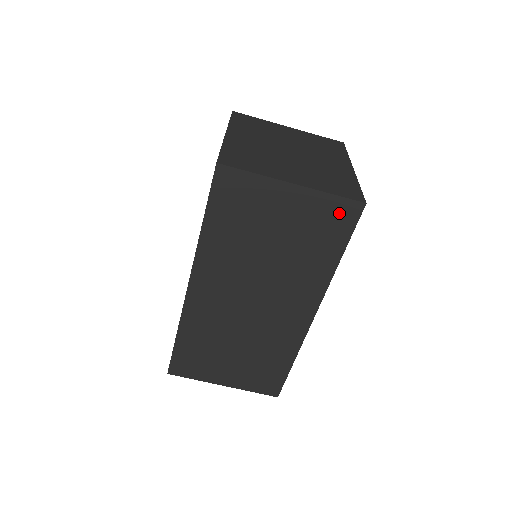
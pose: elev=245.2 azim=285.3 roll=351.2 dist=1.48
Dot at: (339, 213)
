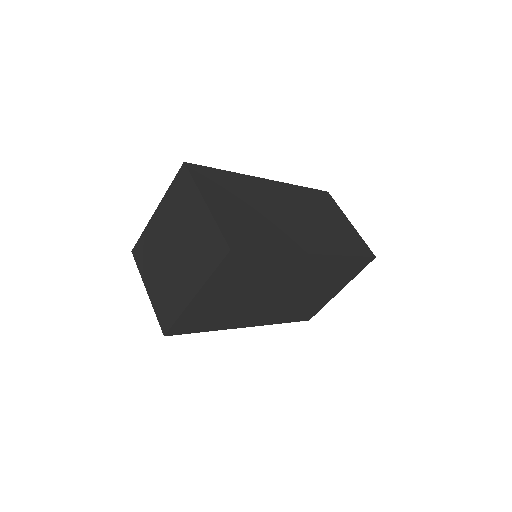
Dot at: (362, 246)
